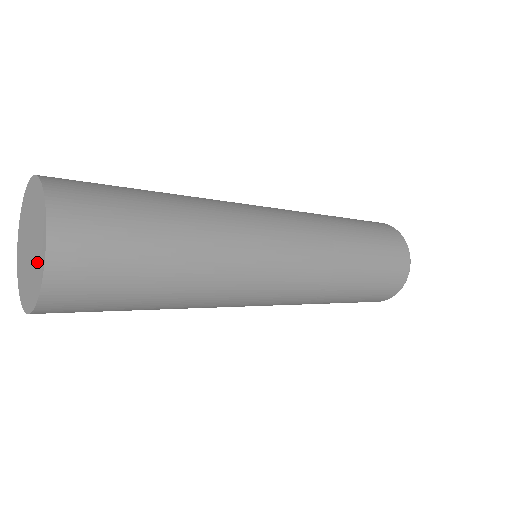
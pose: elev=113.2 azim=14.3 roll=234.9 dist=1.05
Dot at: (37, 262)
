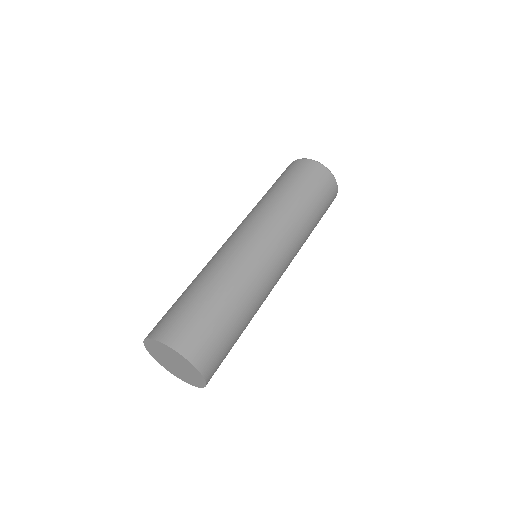
Dot at: (184, 363)
